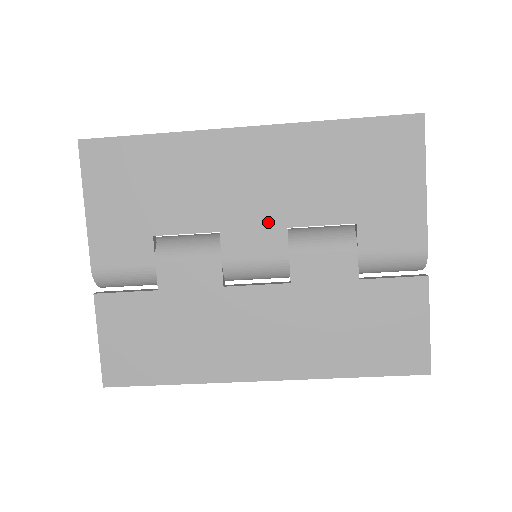
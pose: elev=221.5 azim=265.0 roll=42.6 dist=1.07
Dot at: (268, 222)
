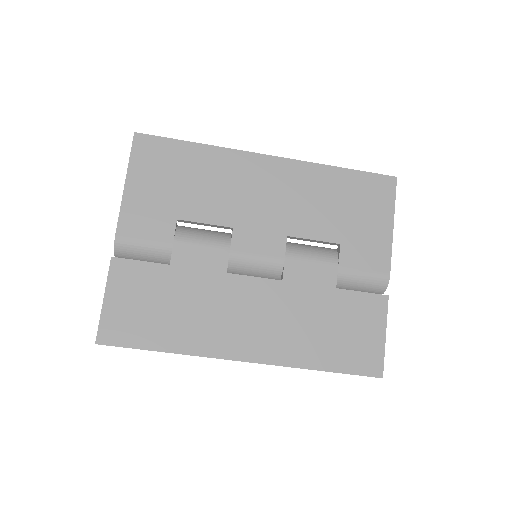
Dot at: (273, 228)
